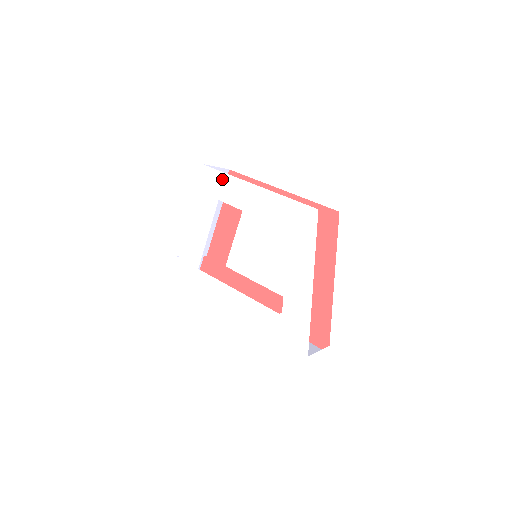
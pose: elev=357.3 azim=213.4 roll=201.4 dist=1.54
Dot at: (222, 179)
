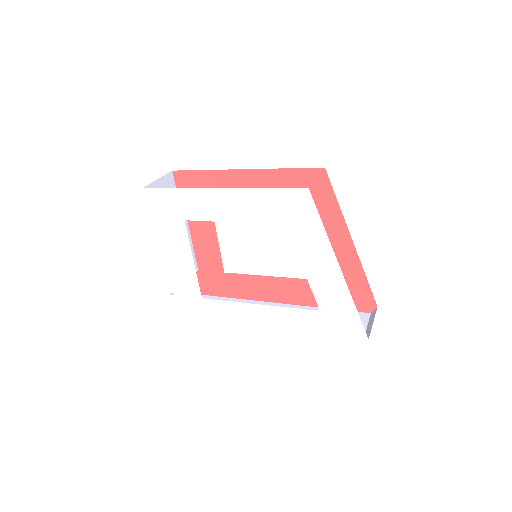
Dot at: (176, 196)
